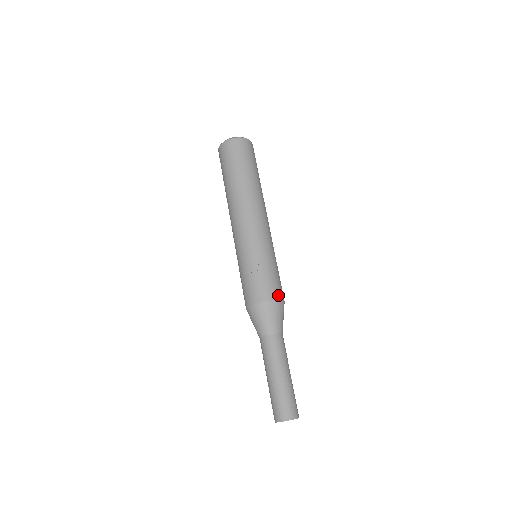
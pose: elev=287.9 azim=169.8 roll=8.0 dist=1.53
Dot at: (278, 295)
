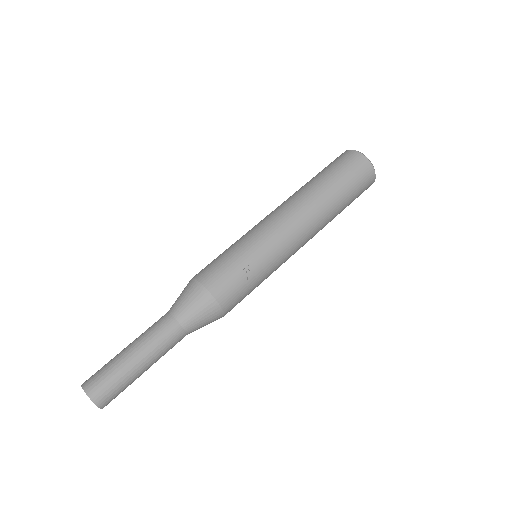
Dot at: (229, 309)
